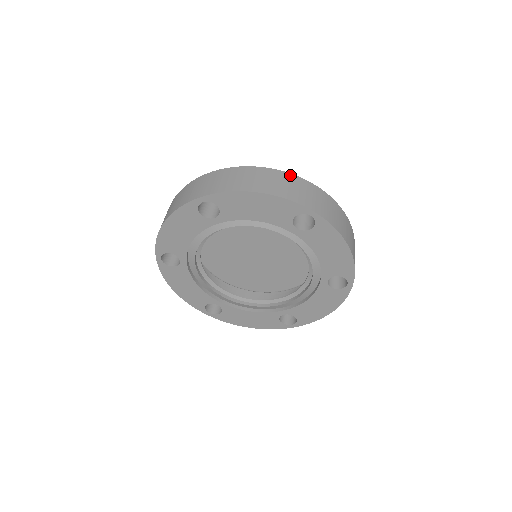
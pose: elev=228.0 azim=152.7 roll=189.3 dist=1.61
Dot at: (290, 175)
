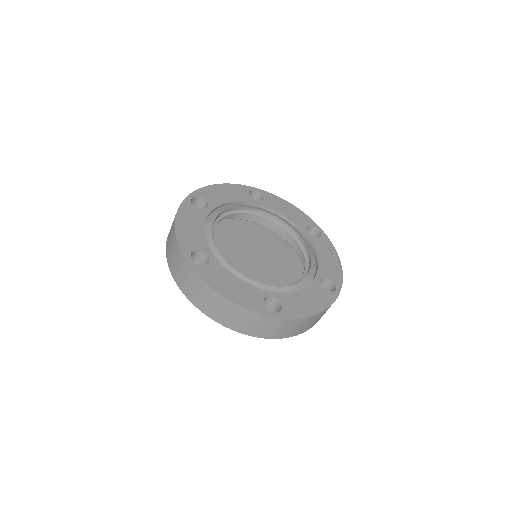
Dot at: occluded
